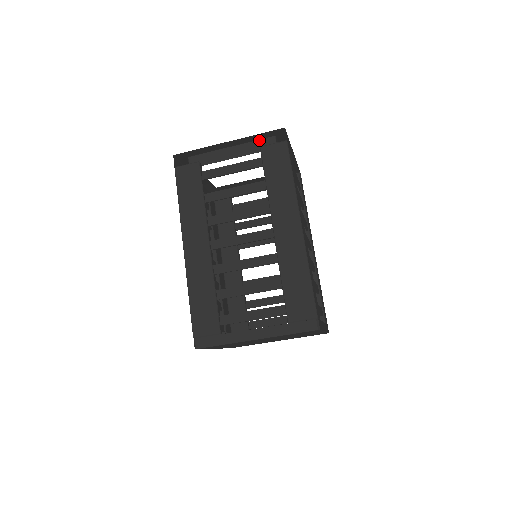
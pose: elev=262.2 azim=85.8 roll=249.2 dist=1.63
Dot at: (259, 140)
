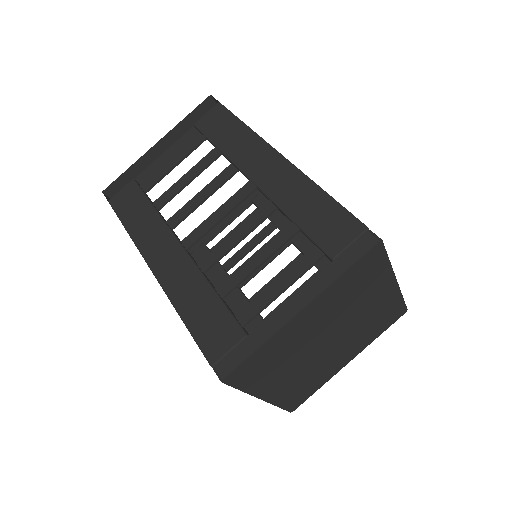
Dot at: (192, 128)
